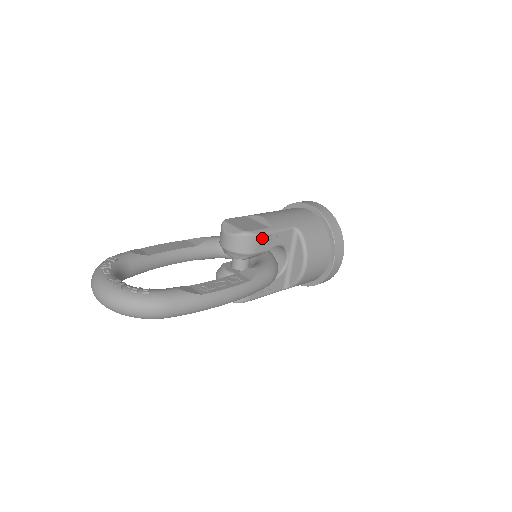
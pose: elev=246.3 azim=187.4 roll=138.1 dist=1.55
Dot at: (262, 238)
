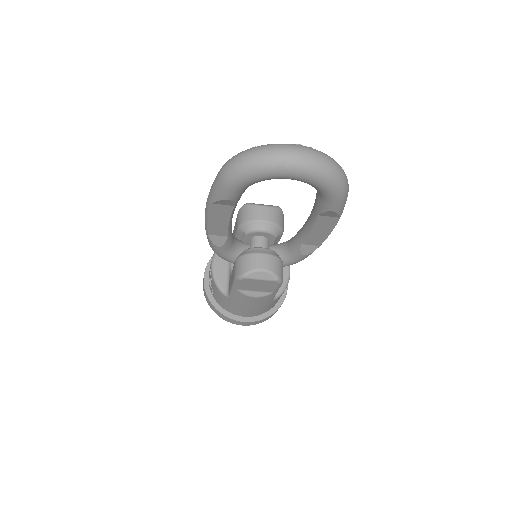
Dot at: occluded
